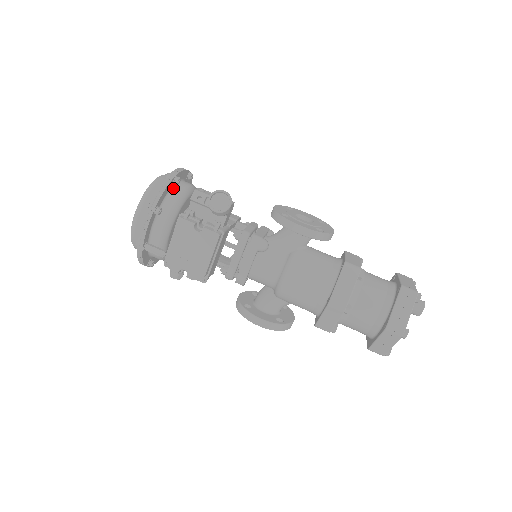
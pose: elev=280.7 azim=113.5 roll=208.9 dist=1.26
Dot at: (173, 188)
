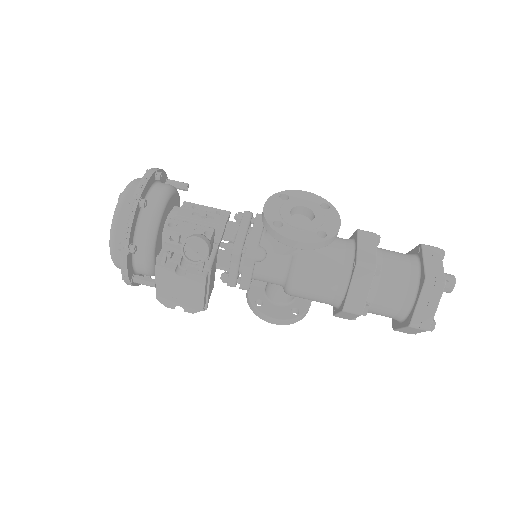
Dot at: (142, 211)
